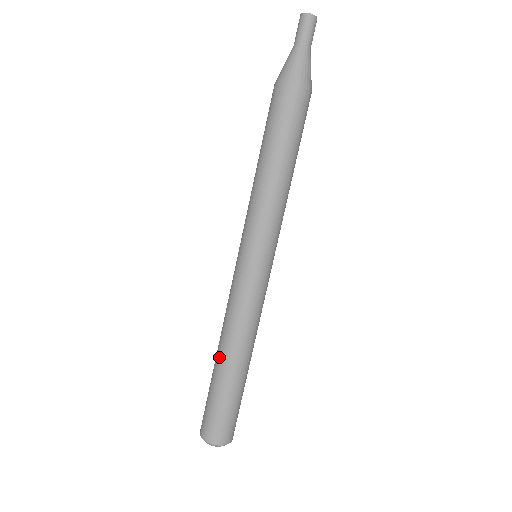
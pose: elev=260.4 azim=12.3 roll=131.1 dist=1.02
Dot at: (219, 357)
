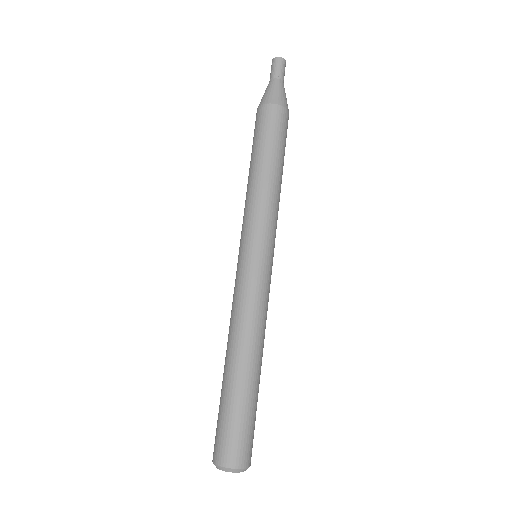
Dot at: (234, 362)
